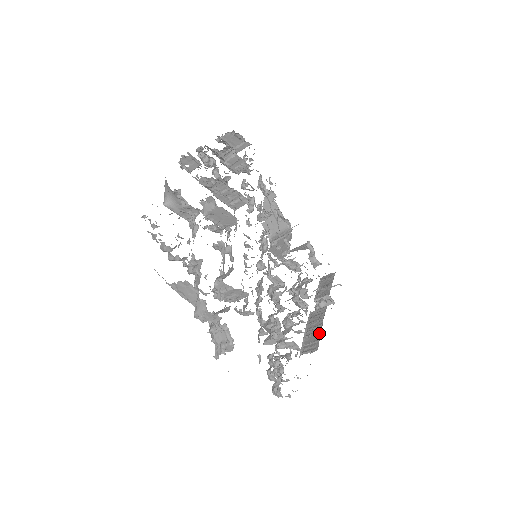
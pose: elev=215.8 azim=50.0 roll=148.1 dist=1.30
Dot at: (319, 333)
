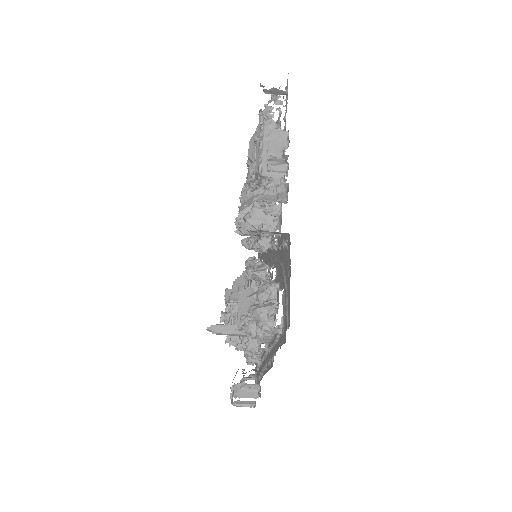
Dot at: occluded
